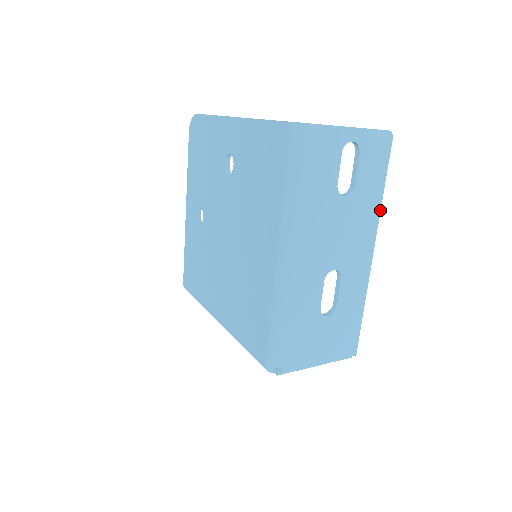
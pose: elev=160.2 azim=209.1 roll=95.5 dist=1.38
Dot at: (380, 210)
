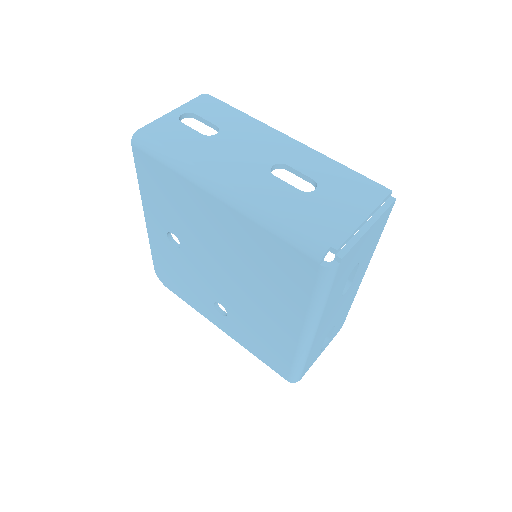
Dot at: (257, 120)
